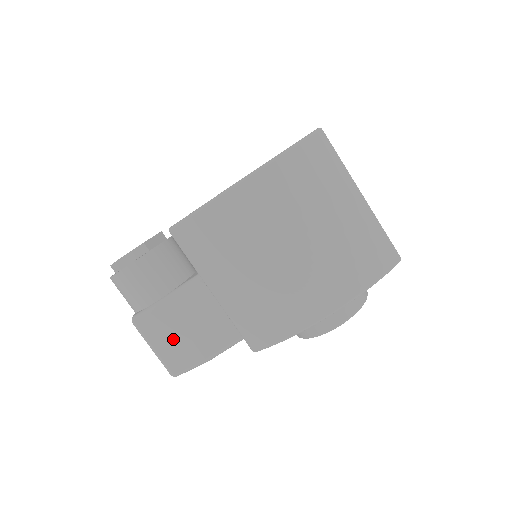
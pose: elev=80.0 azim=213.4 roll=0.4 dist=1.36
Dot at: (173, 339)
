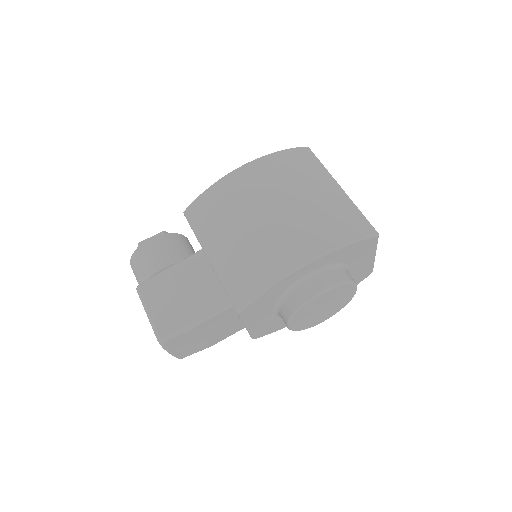
Dot at: (167, 302)
